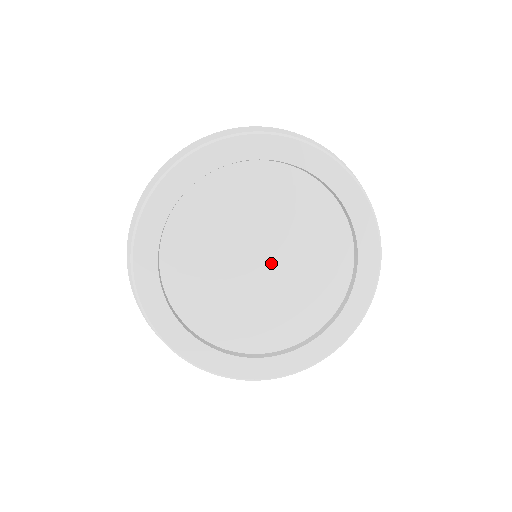
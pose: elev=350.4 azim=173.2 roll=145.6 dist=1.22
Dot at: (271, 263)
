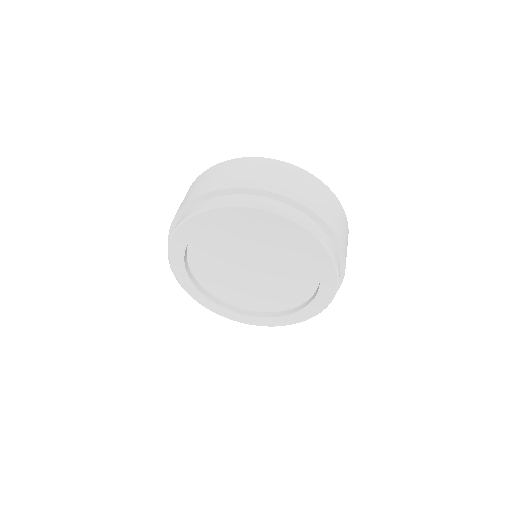
Dot at: (259, 269)
